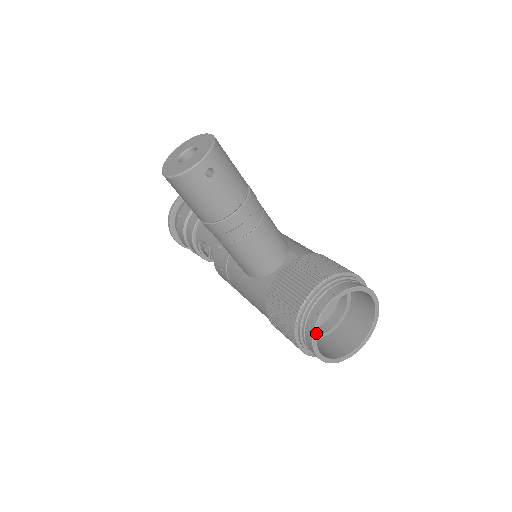
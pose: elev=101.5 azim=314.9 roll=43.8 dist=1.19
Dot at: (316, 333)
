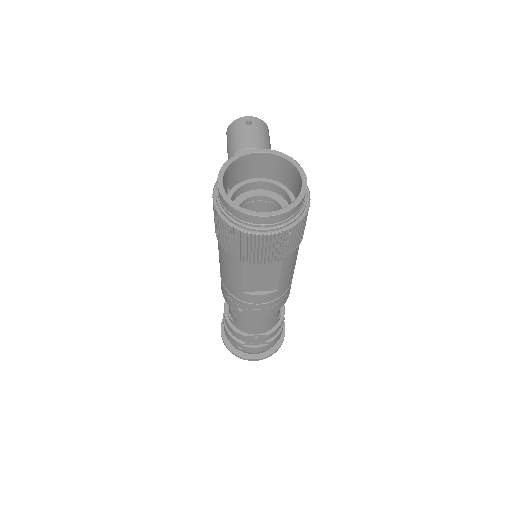
Dot at: (231, 162)
